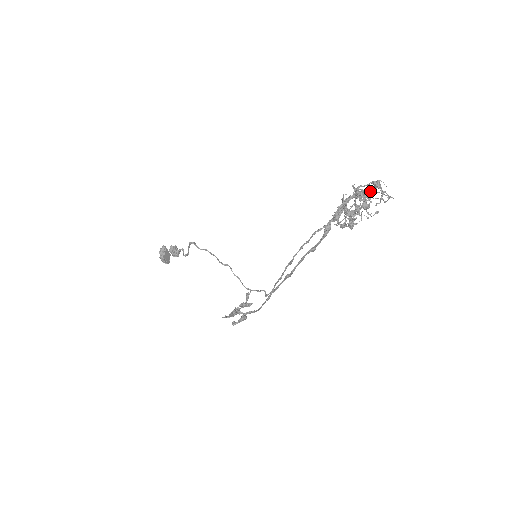
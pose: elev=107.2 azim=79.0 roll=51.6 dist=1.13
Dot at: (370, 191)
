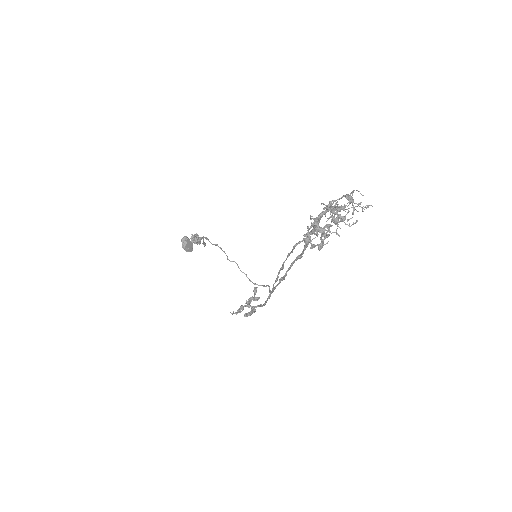
Dot at: occluded
